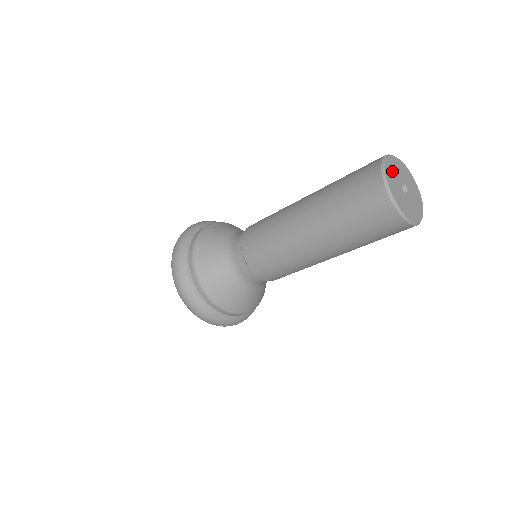
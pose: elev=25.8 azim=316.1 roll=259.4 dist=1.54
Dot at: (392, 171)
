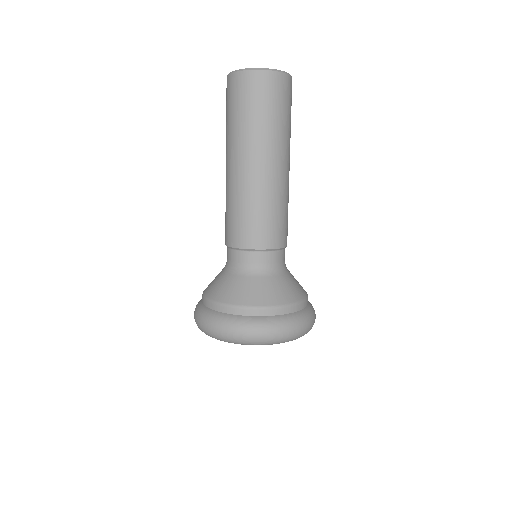
Dot at: occluded
